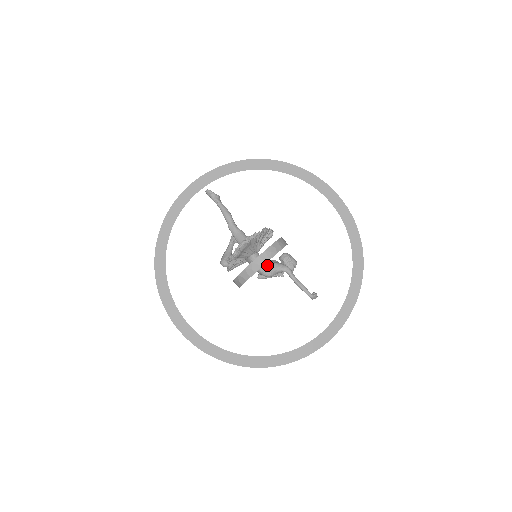
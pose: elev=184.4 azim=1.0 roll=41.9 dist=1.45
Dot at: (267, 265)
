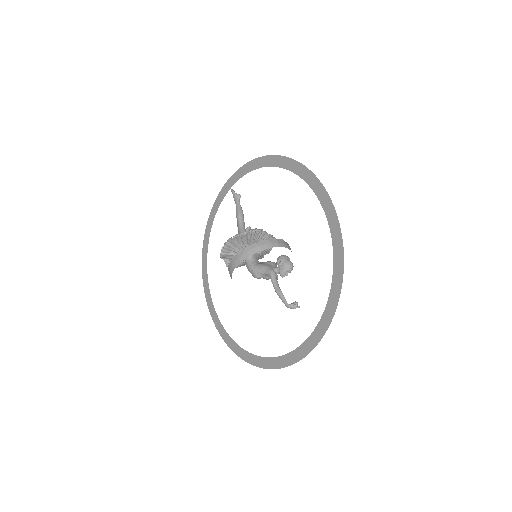
Dot at: (254, 267)
